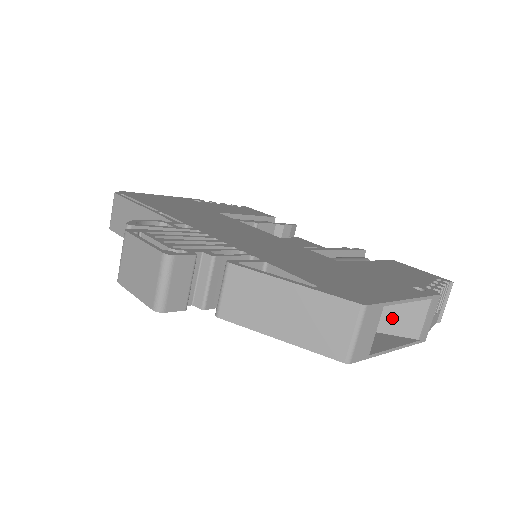
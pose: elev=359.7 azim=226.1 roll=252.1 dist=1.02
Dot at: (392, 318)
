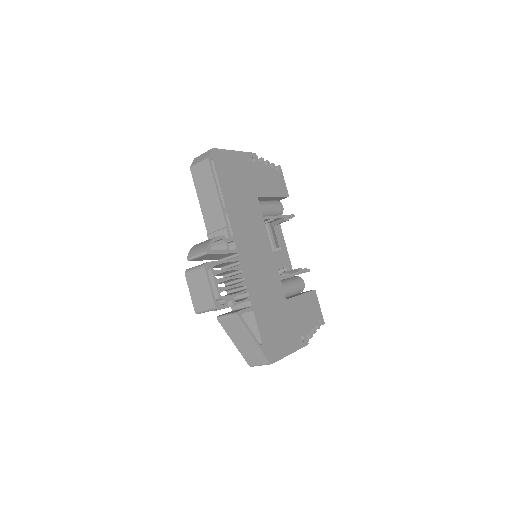
Dot at: occluded
